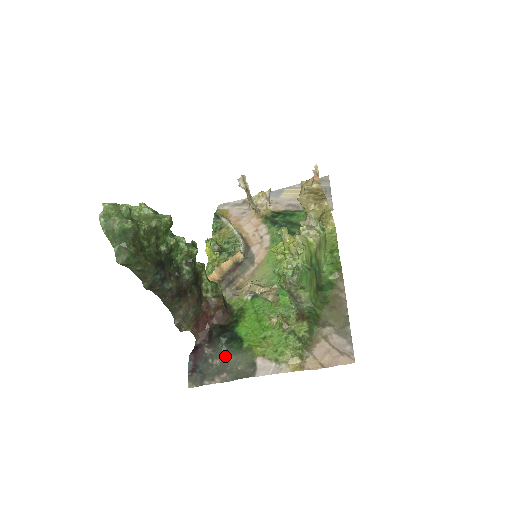
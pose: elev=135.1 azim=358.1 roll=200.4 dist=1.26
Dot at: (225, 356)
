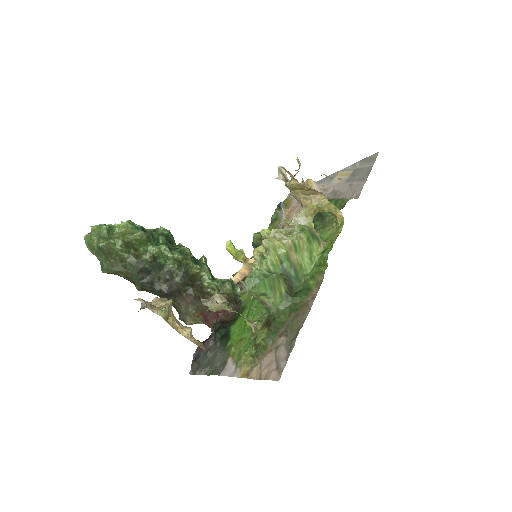
Dot at: (216, 351)
